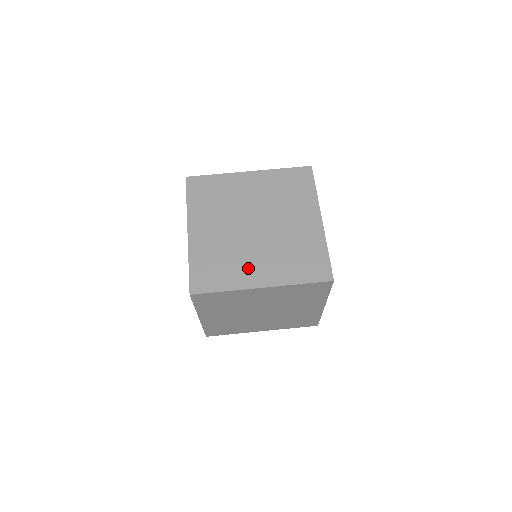
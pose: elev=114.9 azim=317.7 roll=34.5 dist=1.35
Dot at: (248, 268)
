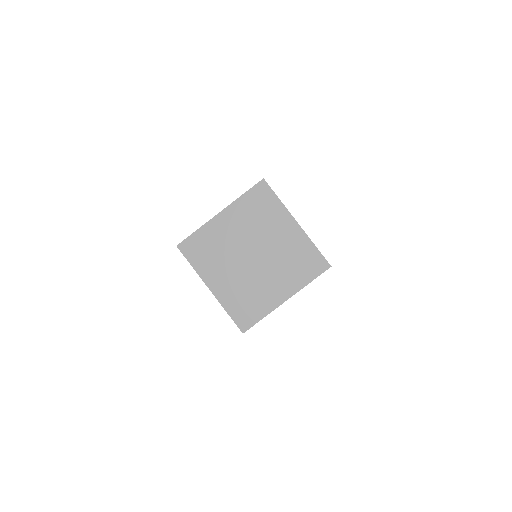
Dot at: (218, 272)
